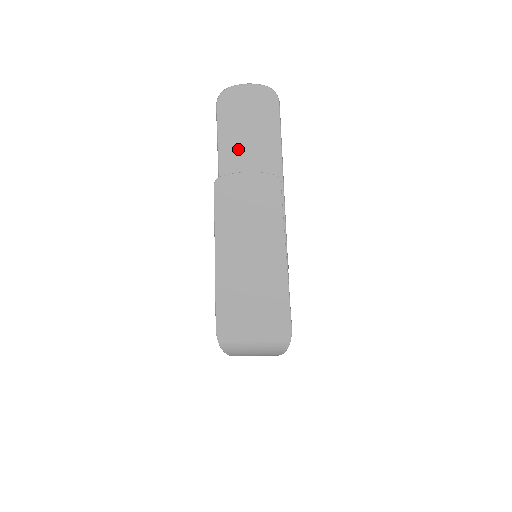
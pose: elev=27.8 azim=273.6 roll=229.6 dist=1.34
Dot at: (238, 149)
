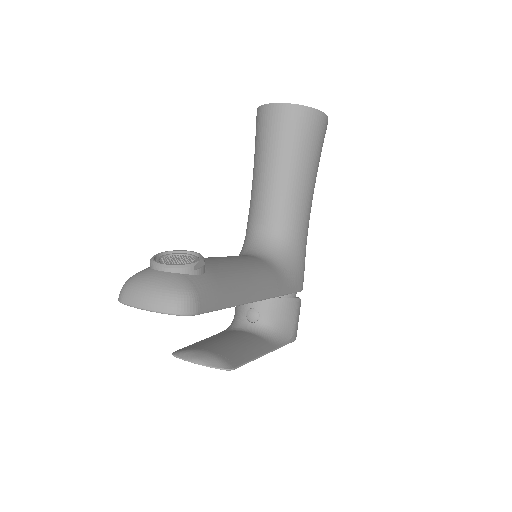
Dot at: occluded
